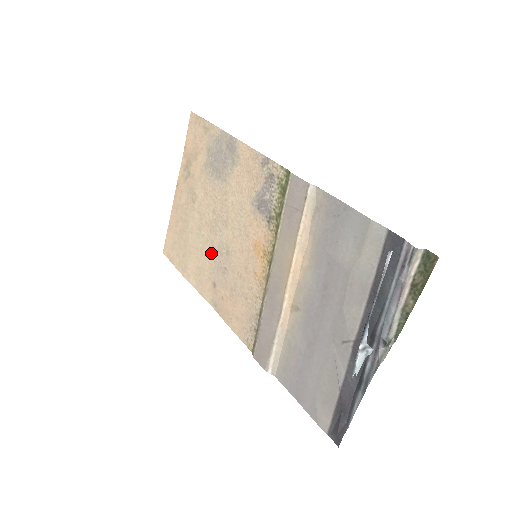
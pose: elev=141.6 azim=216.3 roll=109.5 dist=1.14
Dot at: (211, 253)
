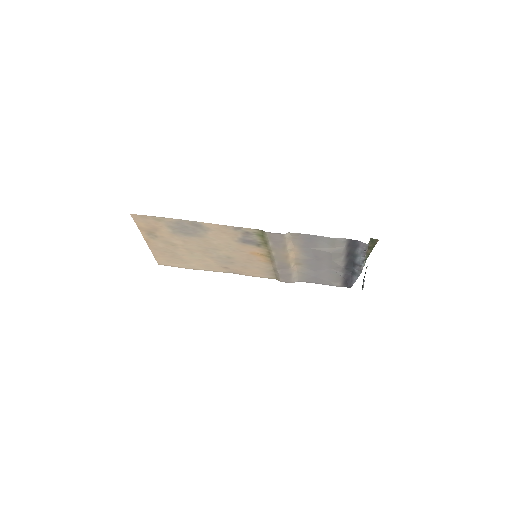
Dot at: (212, 259)
